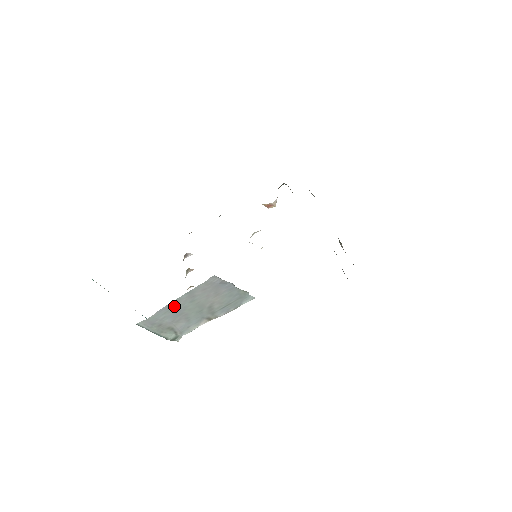
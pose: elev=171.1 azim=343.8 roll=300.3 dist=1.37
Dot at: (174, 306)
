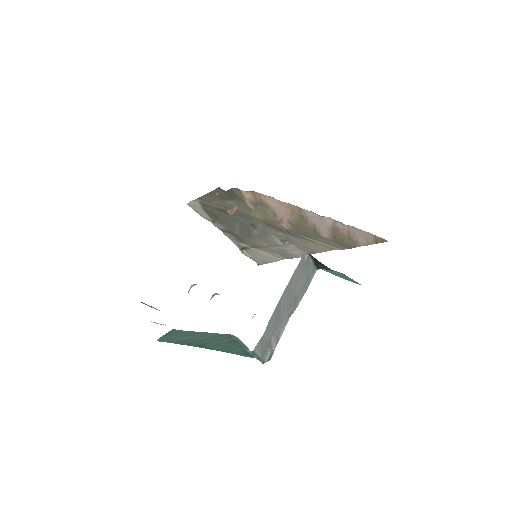
Dot at: (278, 308)
